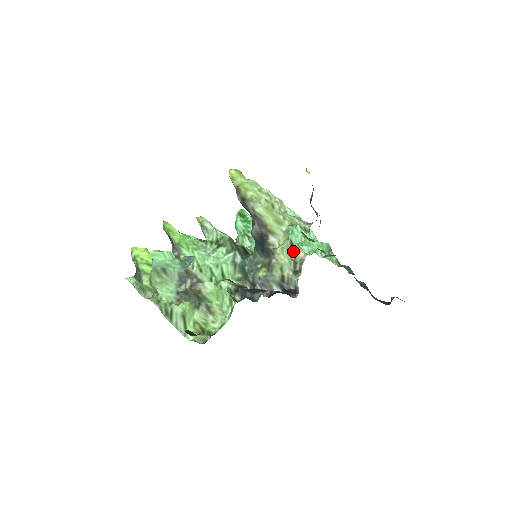
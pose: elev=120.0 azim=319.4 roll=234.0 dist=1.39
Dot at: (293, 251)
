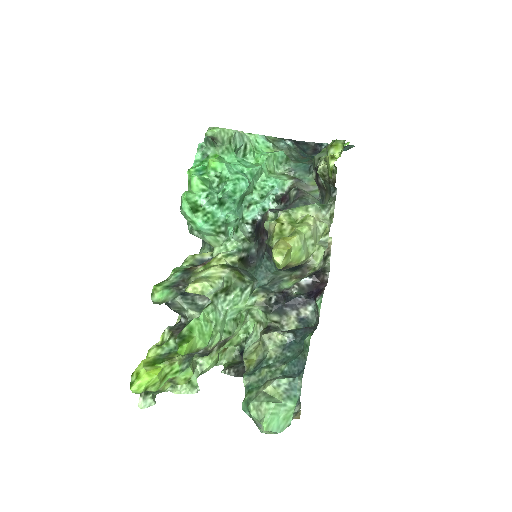
Dot at: occluded
